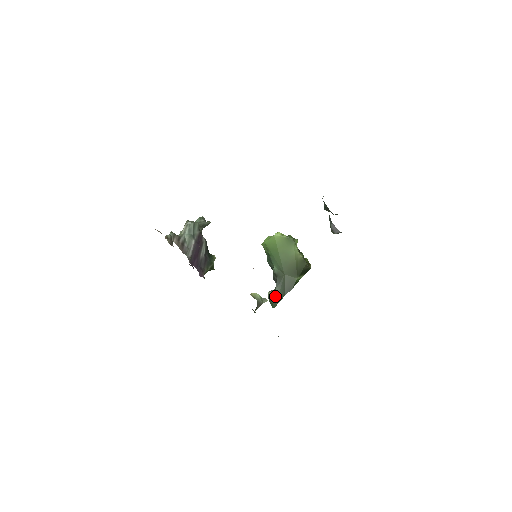
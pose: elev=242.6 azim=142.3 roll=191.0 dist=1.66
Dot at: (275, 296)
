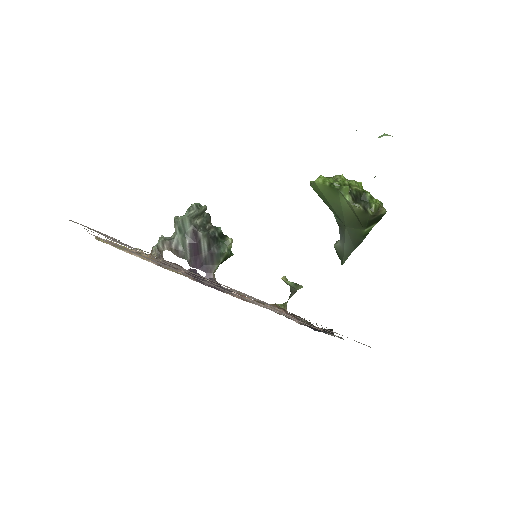
Dot at: (340, 251)
